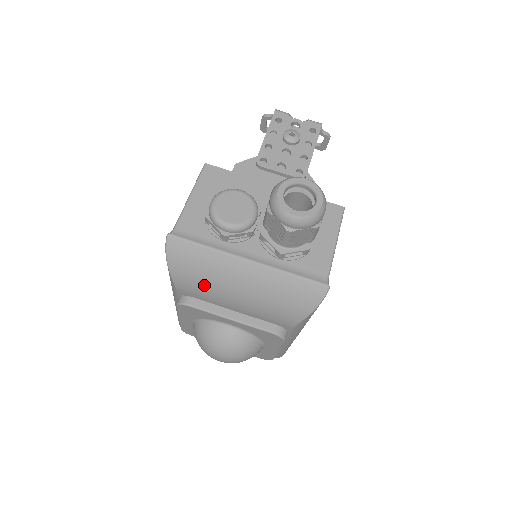
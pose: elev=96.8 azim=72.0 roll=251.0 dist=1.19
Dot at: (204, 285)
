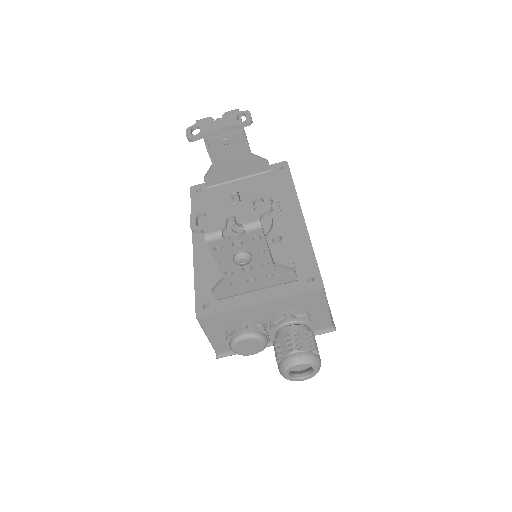
Dot at: occluded
